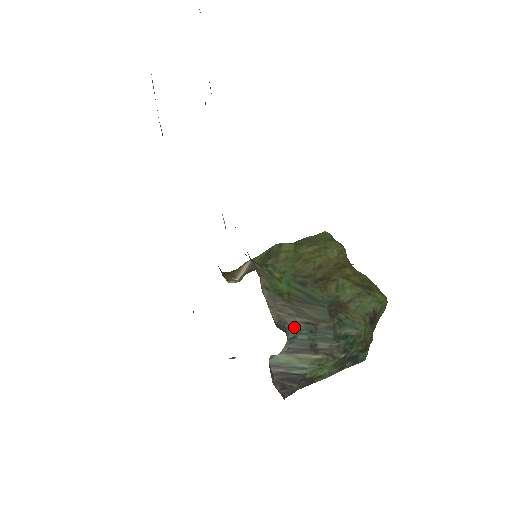
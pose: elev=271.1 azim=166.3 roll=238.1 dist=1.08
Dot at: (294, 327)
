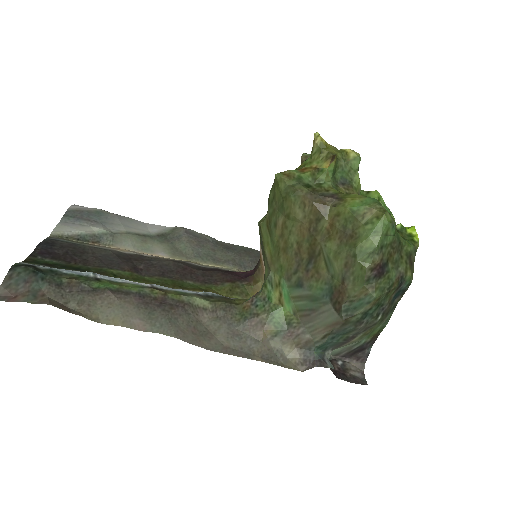
Dot at: (318, 346)
